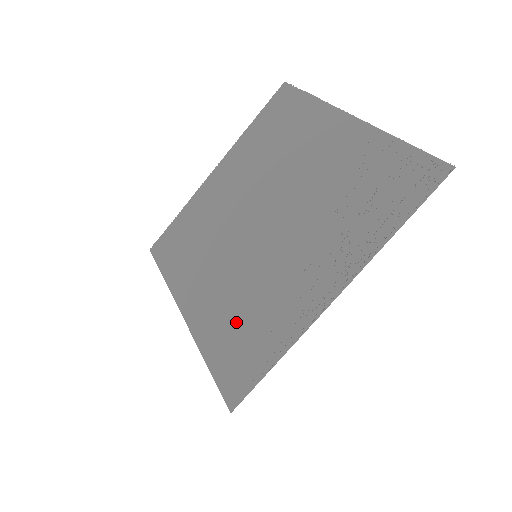
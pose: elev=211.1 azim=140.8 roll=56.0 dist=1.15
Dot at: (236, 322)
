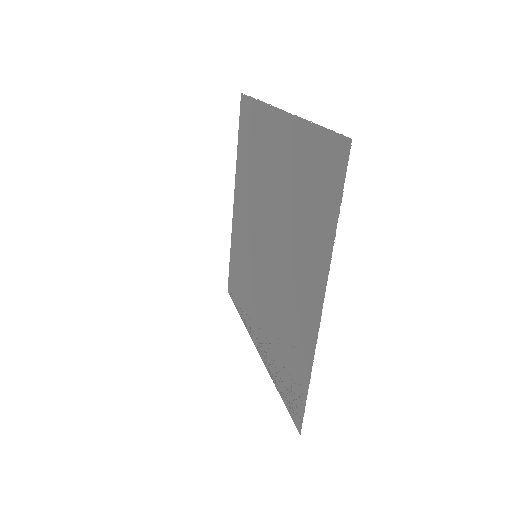
Dot at: (240, 265)
